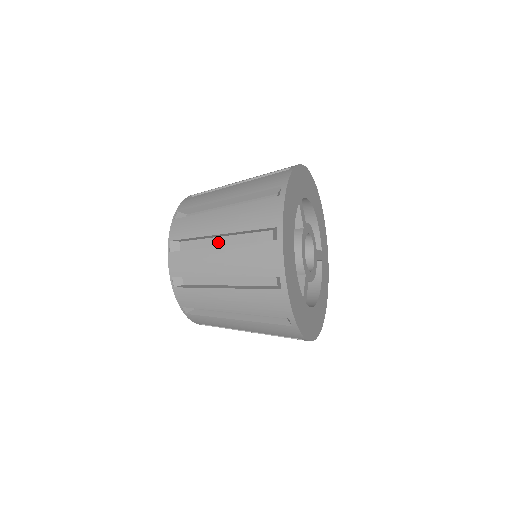
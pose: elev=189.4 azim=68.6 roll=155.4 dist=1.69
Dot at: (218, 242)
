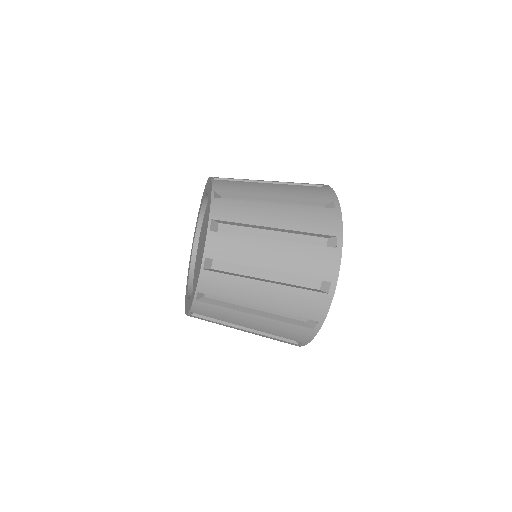
Dot at: (267, 235)
